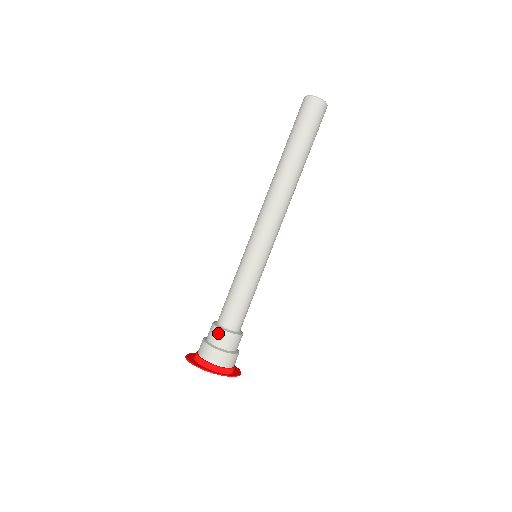
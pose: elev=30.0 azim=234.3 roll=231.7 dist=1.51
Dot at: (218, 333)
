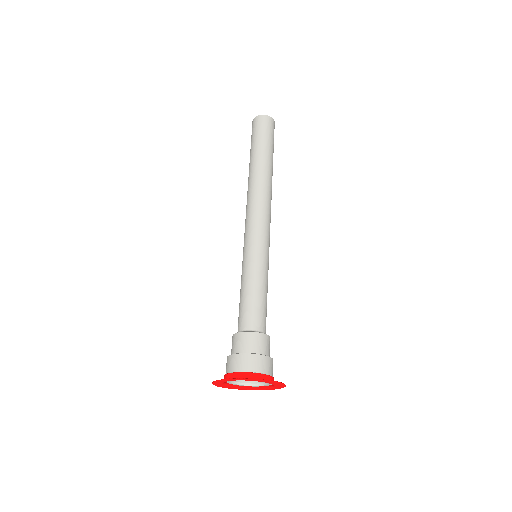
Dot at: (232, 340)
